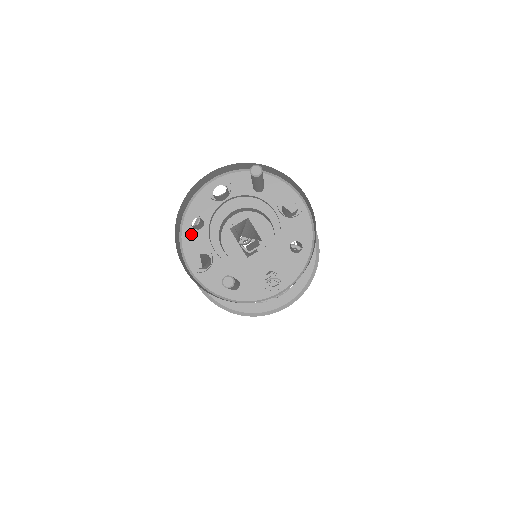
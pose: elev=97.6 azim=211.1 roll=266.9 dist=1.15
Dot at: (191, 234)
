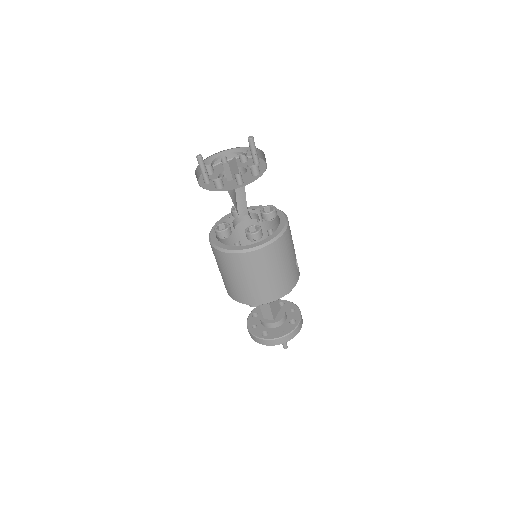
Dot at: (219, 166)
